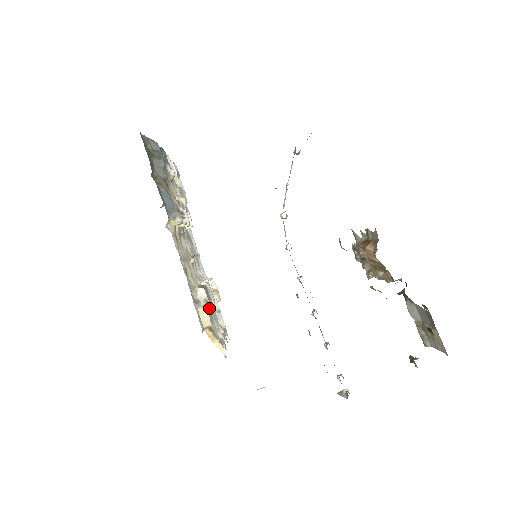
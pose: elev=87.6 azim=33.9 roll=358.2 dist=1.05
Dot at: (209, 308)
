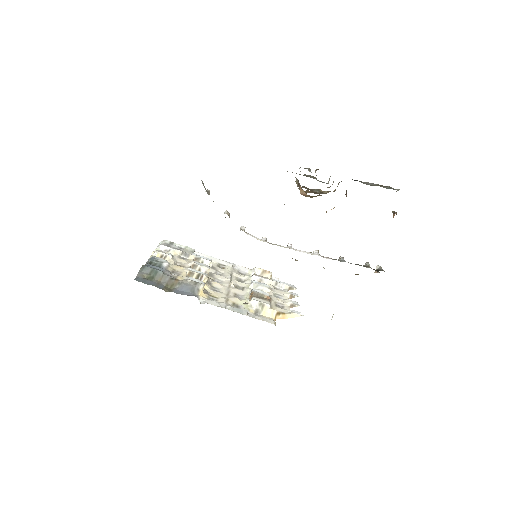
Dot at: (266, 305)
